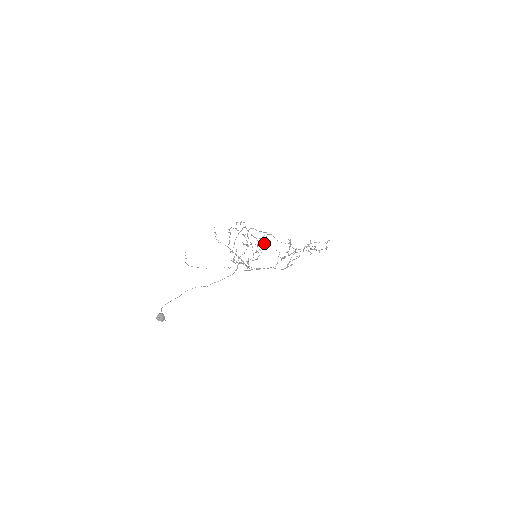
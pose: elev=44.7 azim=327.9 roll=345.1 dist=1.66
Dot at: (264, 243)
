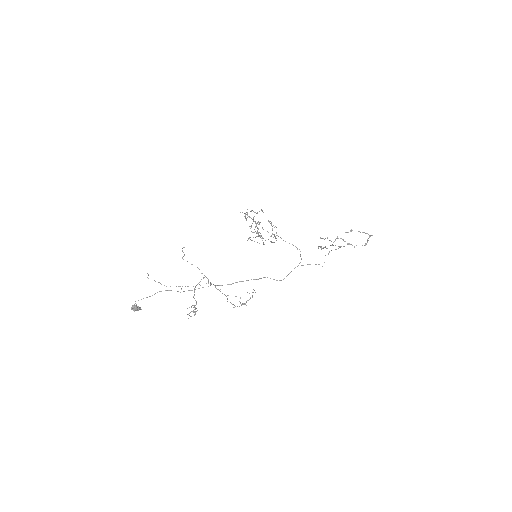
Dot at: (275, 238)
